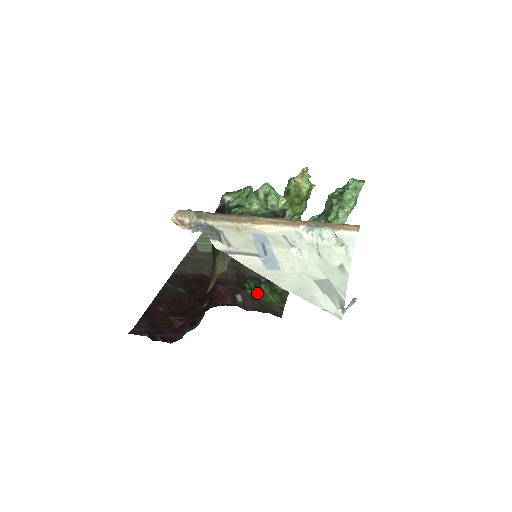
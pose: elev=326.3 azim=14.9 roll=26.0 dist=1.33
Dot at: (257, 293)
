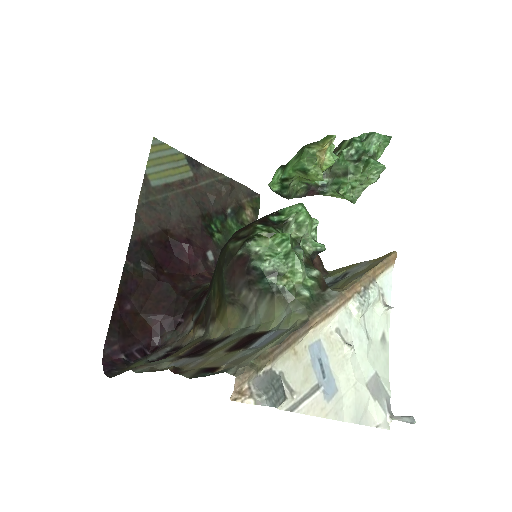
Dot at: (225, 235)
